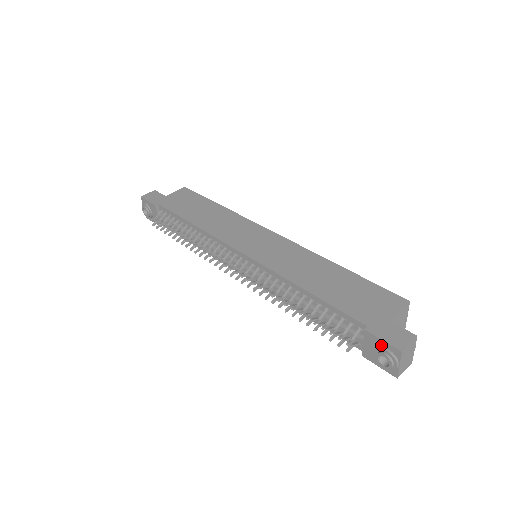
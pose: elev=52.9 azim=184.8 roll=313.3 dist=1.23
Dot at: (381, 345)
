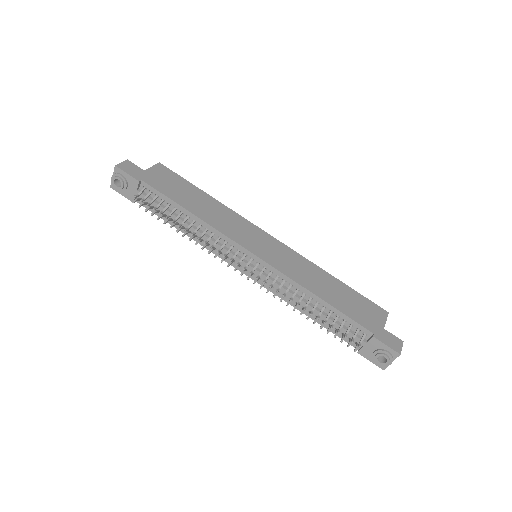
Dot at: (383, 348)
